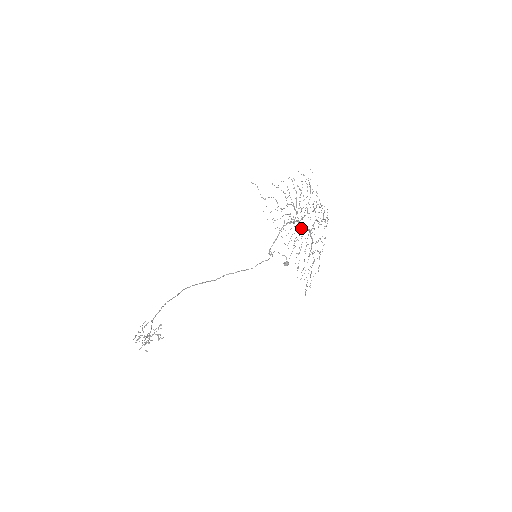
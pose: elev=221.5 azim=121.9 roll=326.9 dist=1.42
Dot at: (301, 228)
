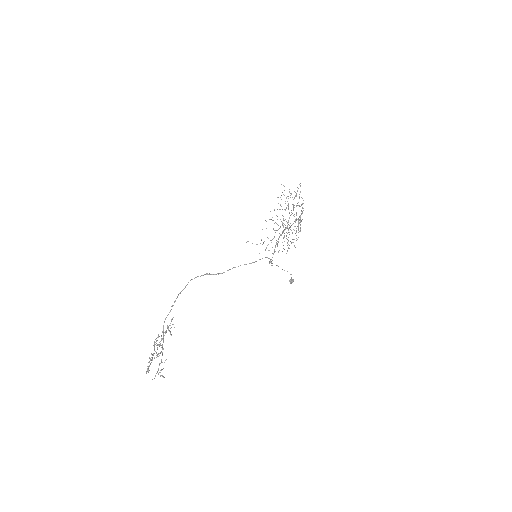
Dot at: (289, 228)
